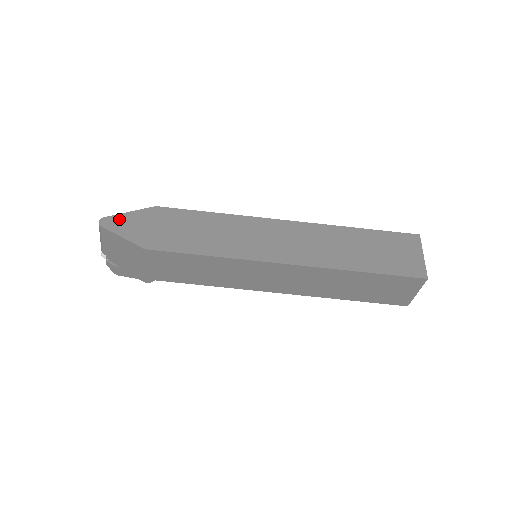
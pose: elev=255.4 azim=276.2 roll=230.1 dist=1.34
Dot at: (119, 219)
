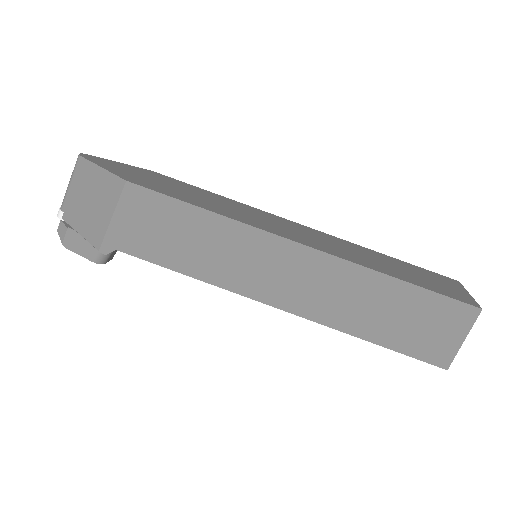
Dot at: (105, 160)
